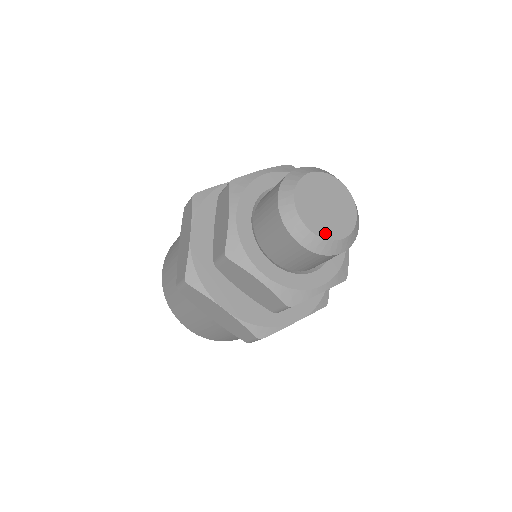
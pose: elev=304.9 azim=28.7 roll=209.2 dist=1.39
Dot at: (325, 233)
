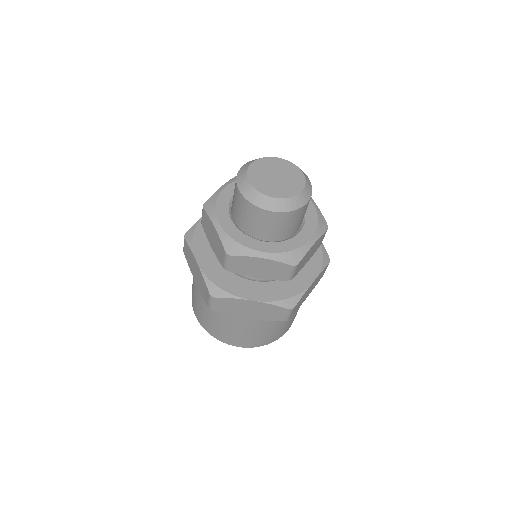
Dot at: (261, 188)
